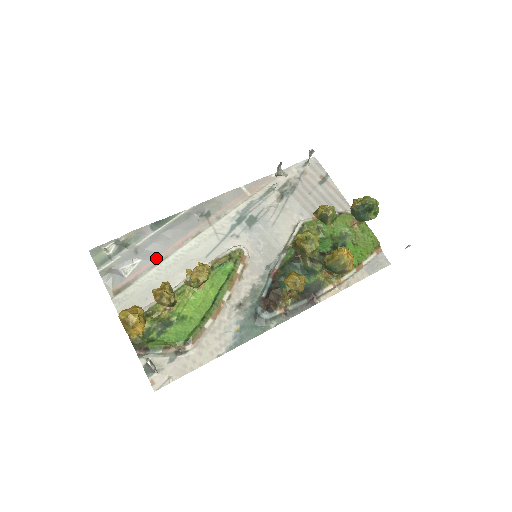
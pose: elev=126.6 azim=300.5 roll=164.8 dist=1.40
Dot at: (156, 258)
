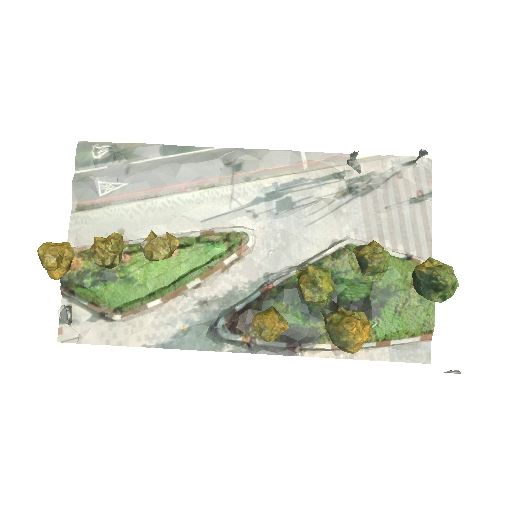
Dot at: (145, 191)
